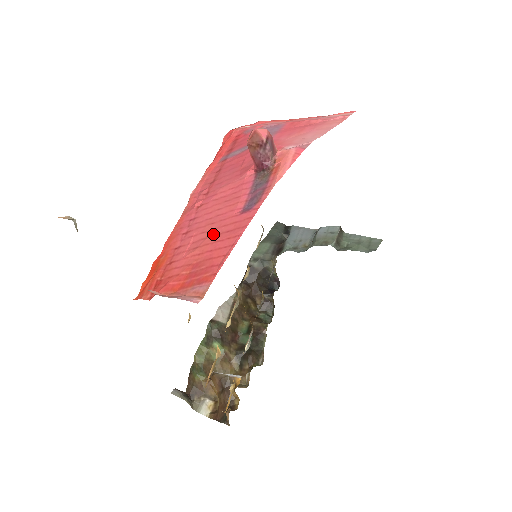
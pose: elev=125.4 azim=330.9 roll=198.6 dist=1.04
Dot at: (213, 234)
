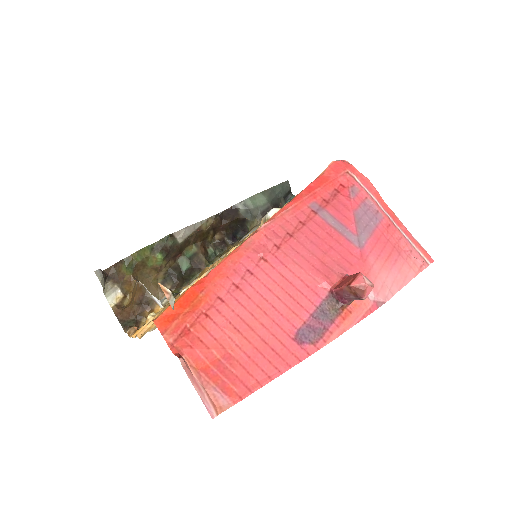
Dot at: (260, 333)
